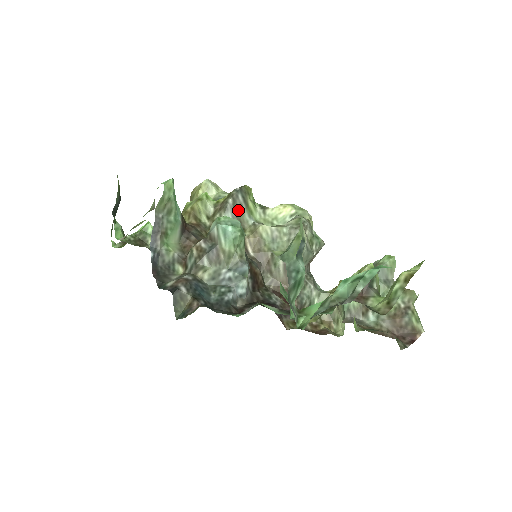
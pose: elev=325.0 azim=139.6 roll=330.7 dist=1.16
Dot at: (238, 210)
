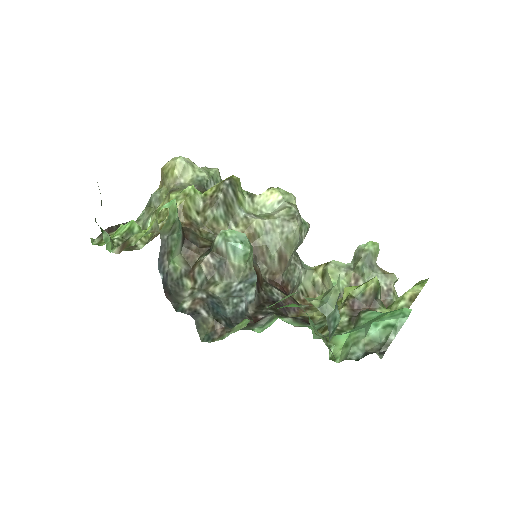
Dot at: (229, 204)
